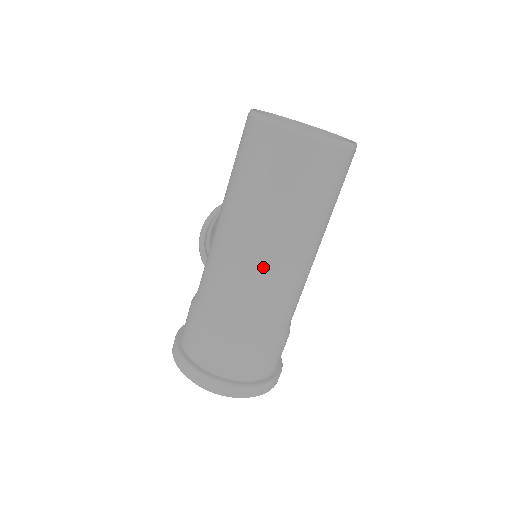
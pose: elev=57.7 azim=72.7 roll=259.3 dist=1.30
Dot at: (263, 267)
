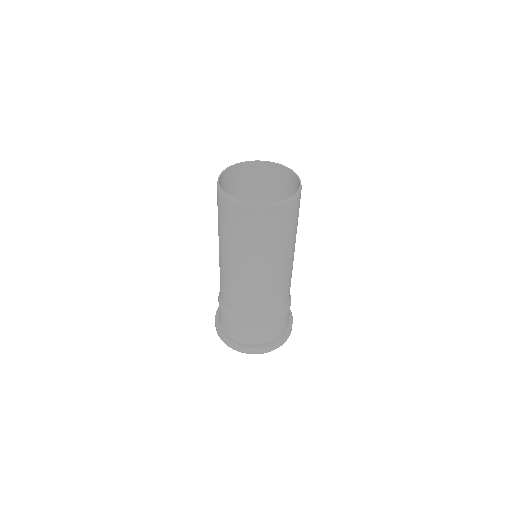
Dot at: (253, 284)
